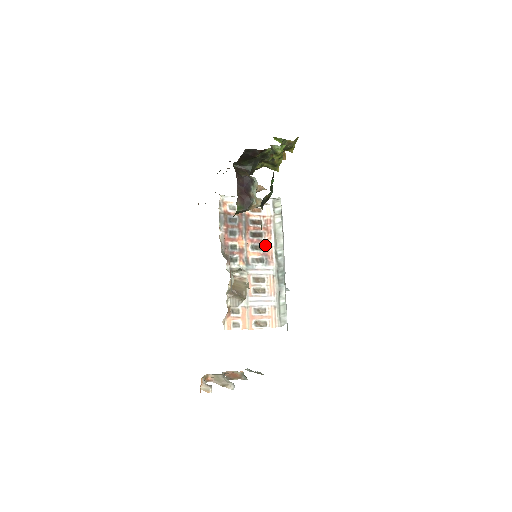
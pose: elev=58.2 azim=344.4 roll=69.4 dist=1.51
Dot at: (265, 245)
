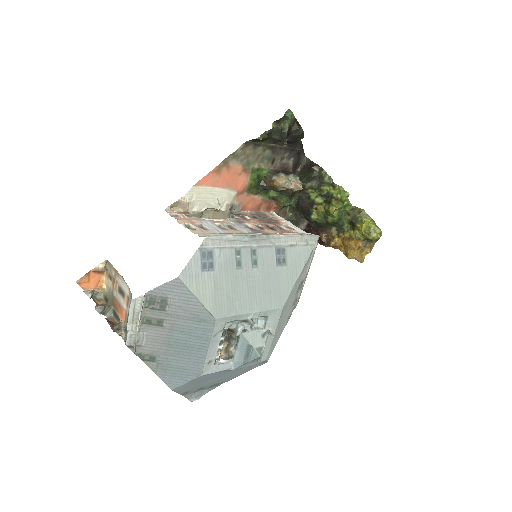
Dot at: (268, 231)
